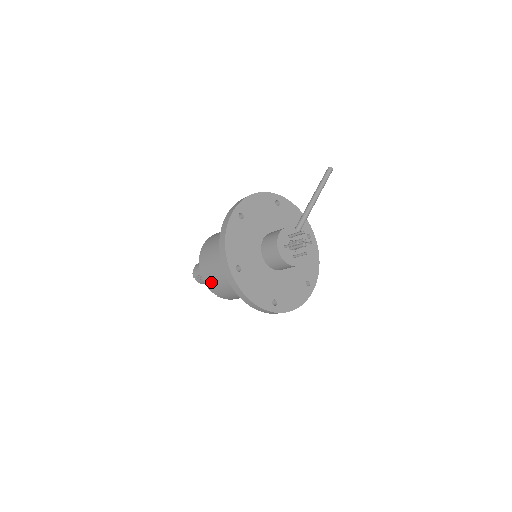
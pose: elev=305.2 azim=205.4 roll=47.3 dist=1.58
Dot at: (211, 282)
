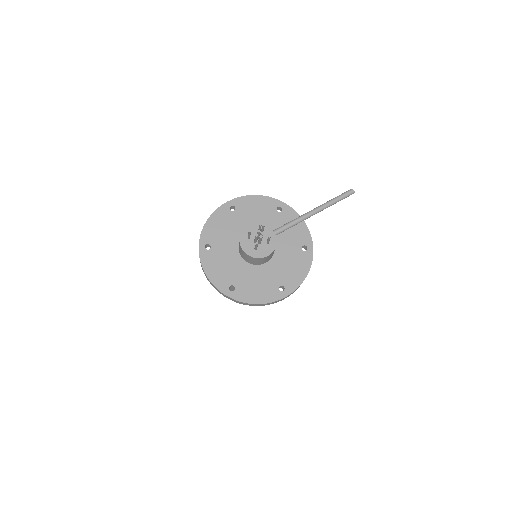
Dot at: occluded
